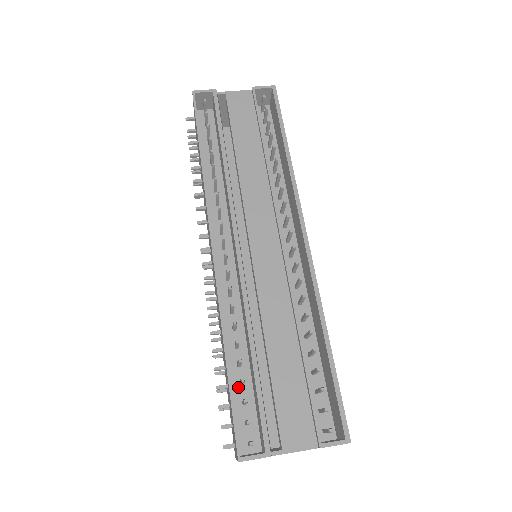
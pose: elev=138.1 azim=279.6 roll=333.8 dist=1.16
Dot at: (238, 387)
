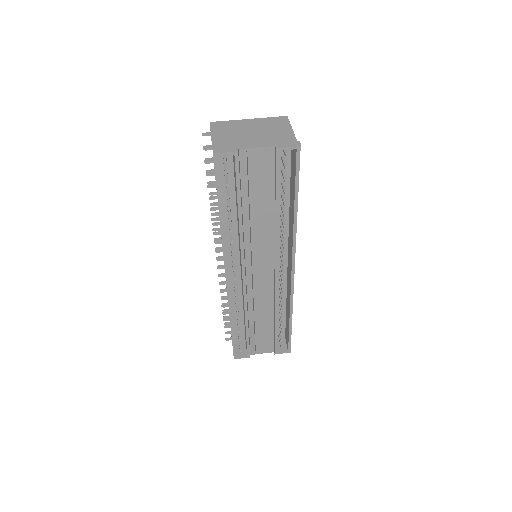
Dot at: (236, 322)
